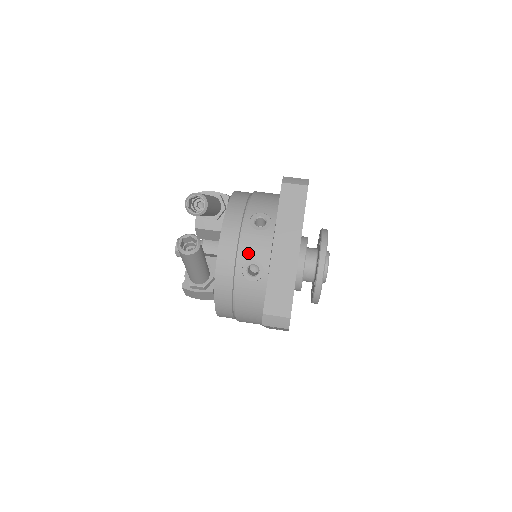
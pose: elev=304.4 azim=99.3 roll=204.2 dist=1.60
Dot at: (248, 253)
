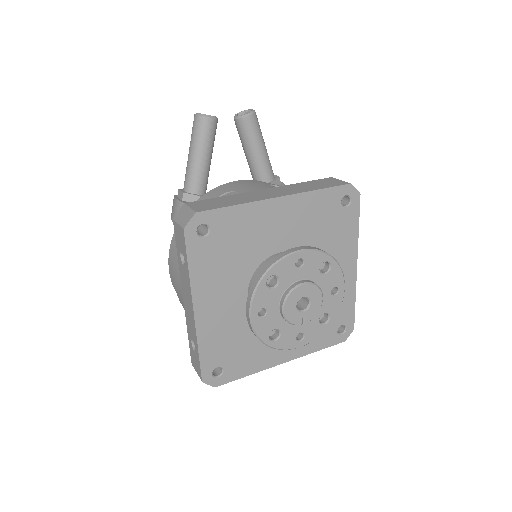
Dot at: (241, 188)
